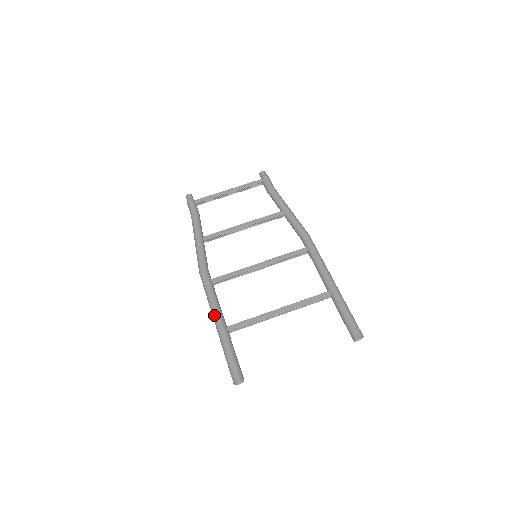
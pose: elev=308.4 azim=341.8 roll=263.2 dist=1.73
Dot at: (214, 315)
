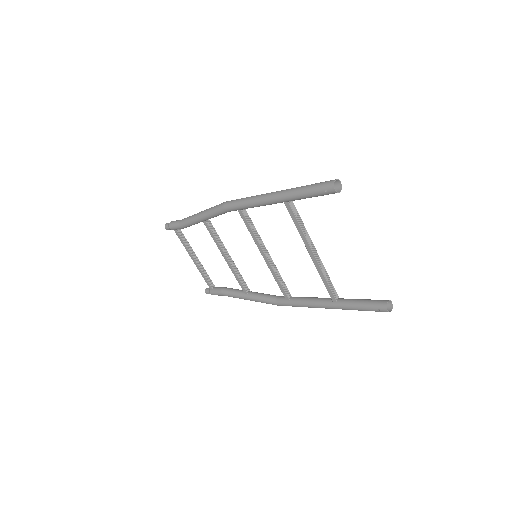
Dot at: occluded
